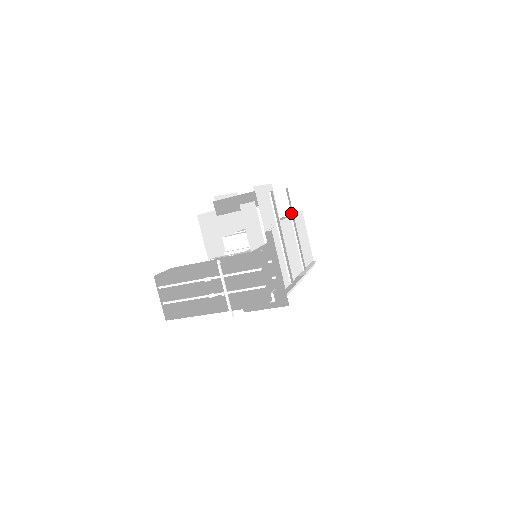
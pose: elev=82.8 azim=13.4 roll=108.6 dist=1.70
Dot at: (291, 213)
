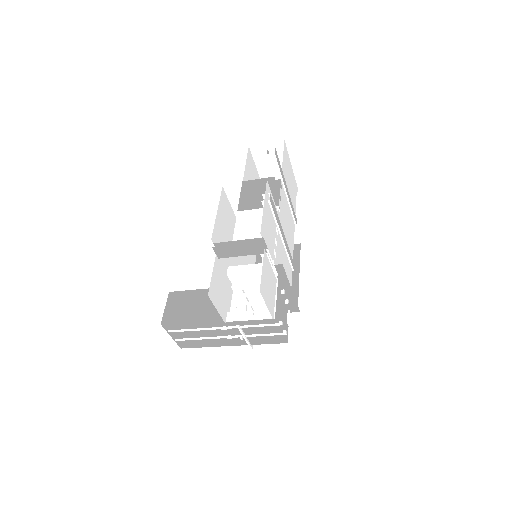
Dot at: (281, 176)
